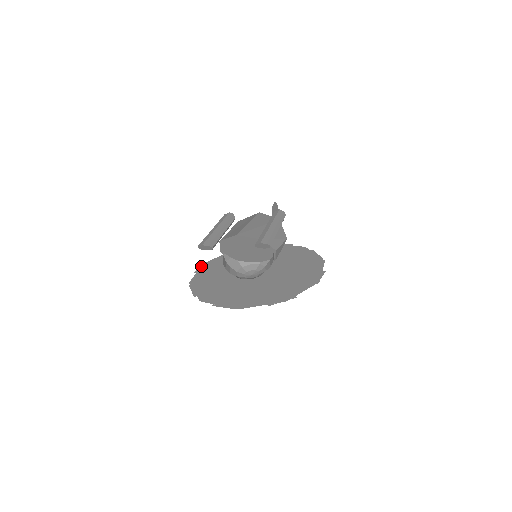
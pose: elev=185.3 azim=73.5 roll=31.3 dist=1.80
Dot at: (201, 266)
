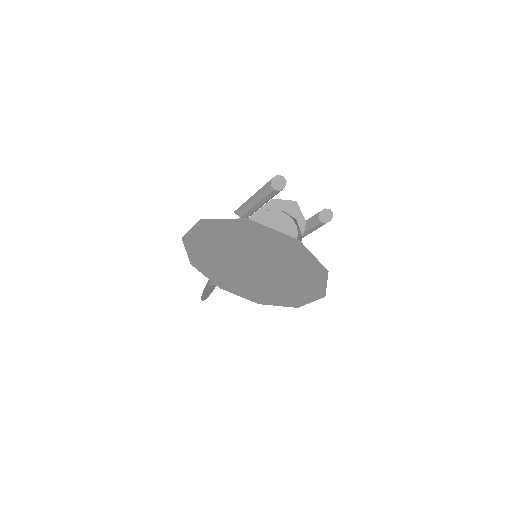
Dot at: occluded
